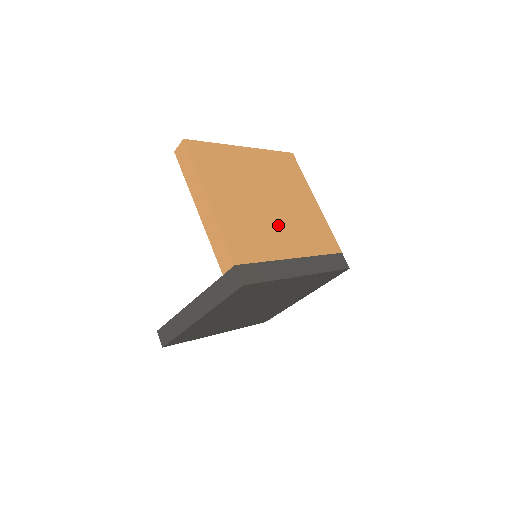
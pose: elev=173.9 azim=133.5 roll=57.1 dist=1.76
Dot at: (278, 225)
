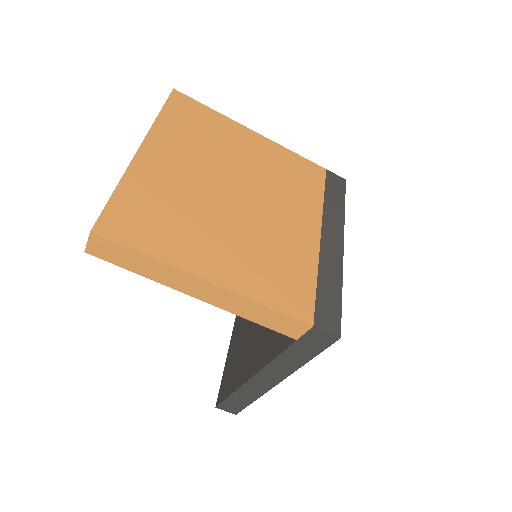
Dot at: (273, 215)
